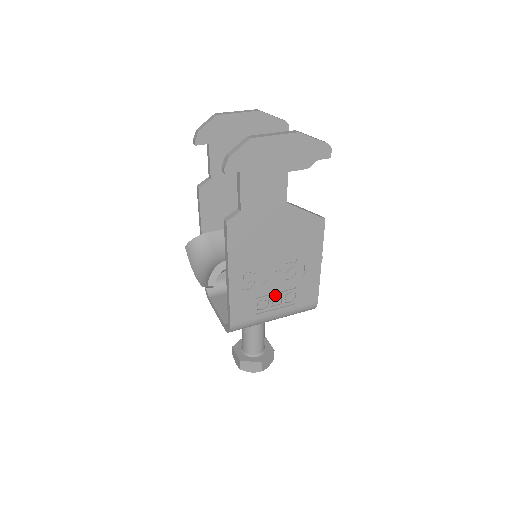
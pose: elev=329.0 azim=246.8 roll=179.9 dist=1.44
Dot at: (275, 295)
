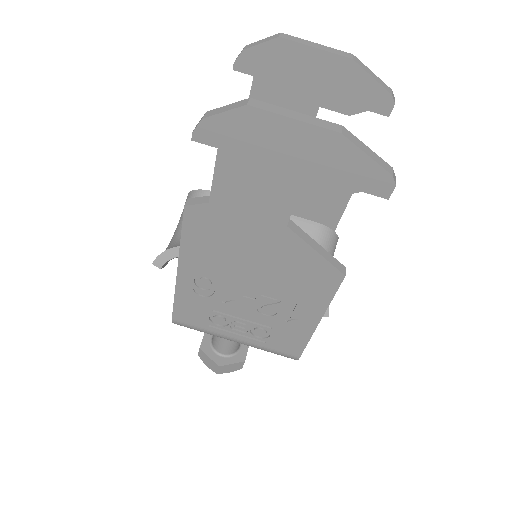
Dot at: (240, 320)
